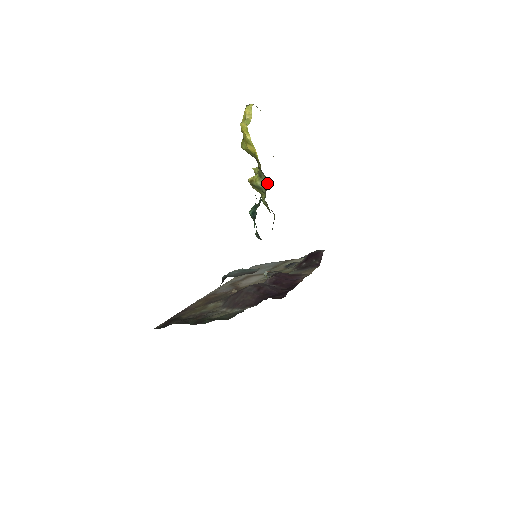
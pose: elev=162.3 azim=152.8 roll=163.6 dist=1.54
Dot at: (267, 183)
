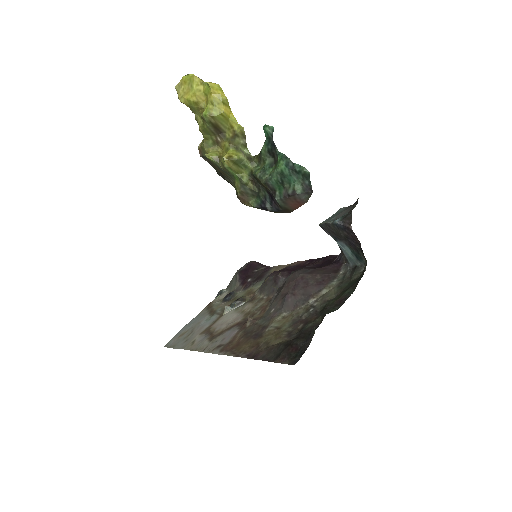
Dot at: (247, 153)
